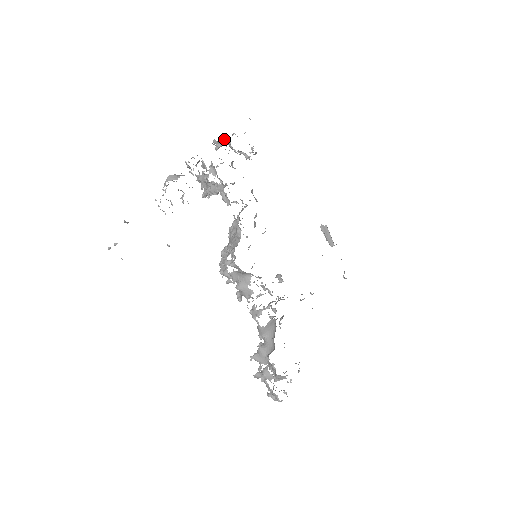
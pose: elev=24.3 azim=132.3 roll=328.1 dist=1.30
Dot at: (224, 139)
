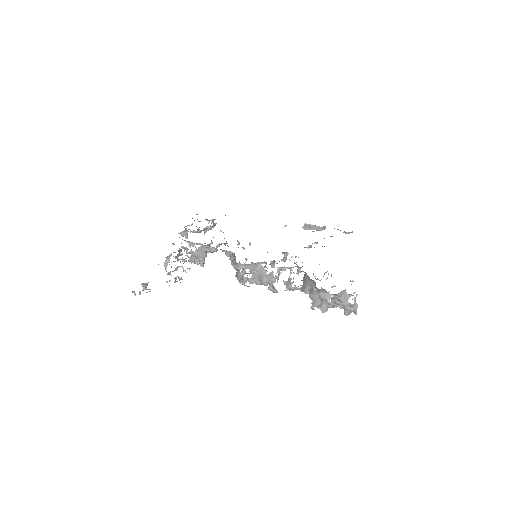
Dot at: (186, 229)
